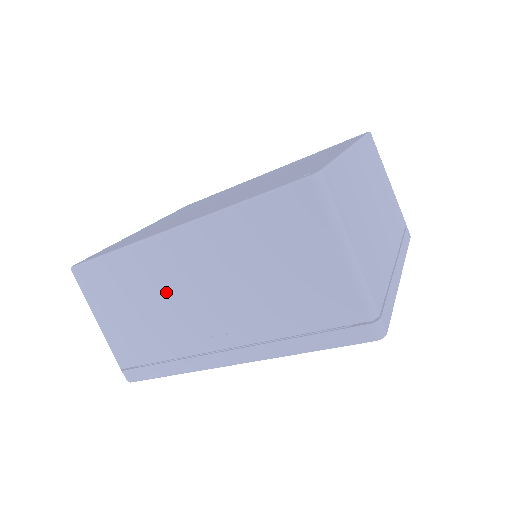
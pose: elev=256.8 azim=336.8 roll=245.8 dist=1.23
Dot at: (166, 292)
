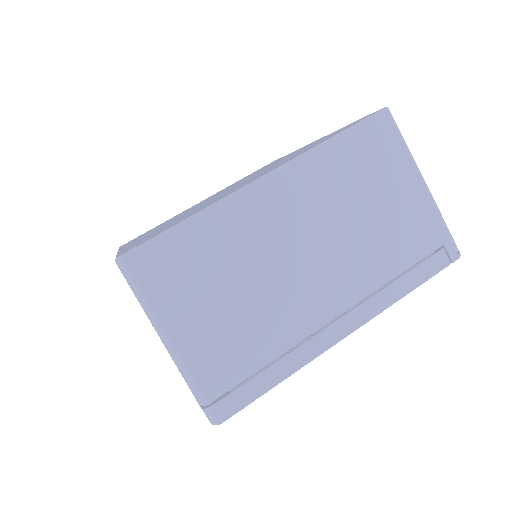
Dot at: occluded
